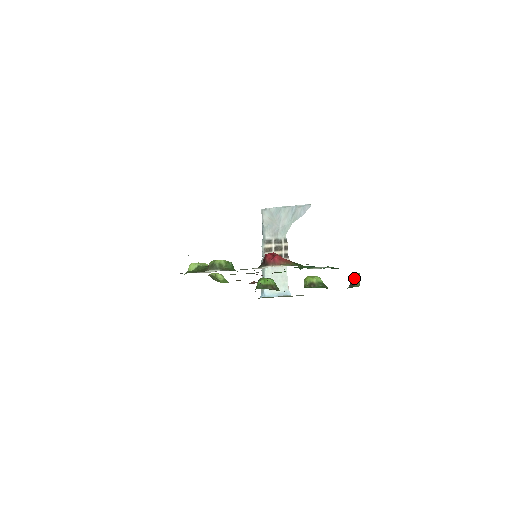
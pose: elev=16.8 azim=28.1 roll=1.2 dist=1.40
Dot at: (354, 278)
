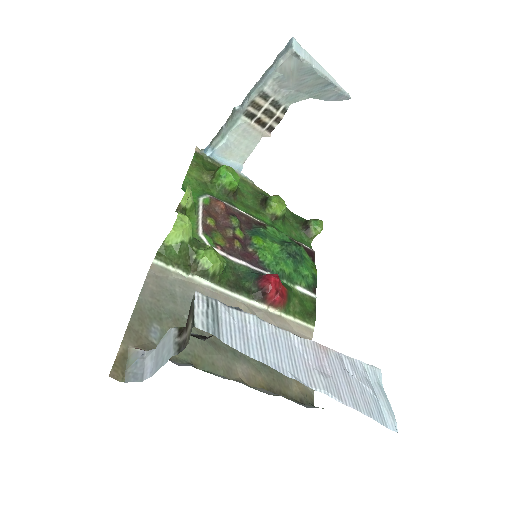
Dot at: (314, 229)
